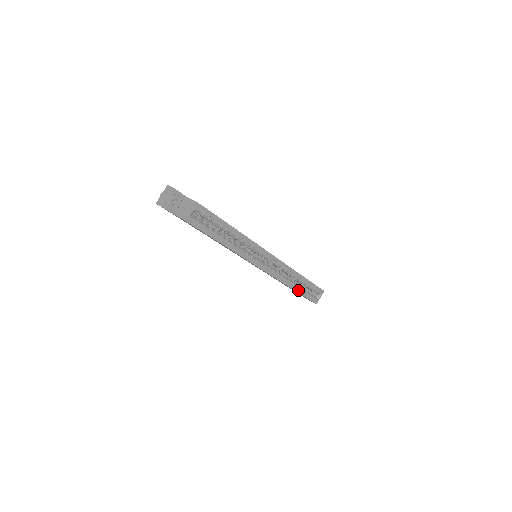
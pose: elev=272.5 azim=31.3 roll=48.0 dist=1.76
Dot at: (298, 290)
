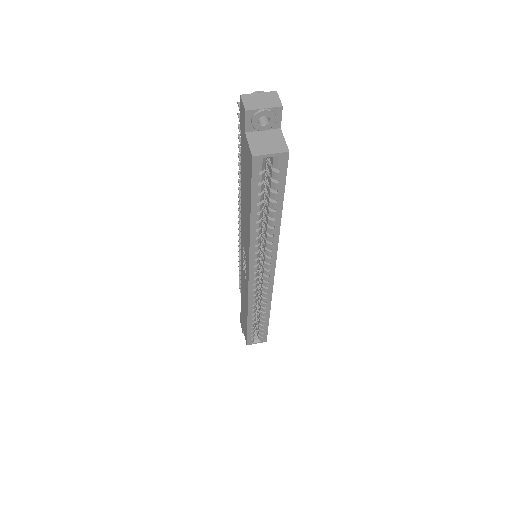
Dot at: (250, 322)
